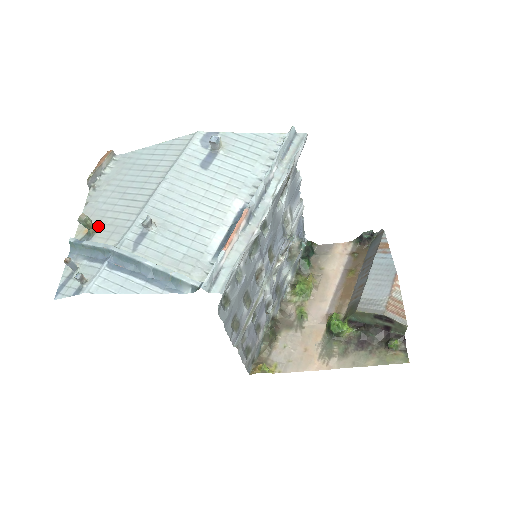
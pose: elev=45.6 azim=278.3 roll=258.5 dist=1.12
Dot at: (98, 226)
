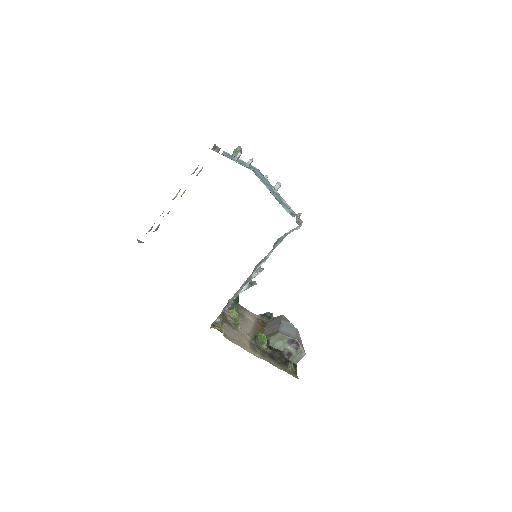
Dot at: occluded
